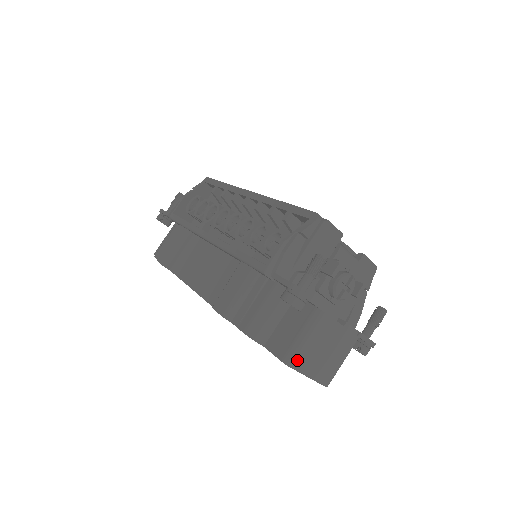
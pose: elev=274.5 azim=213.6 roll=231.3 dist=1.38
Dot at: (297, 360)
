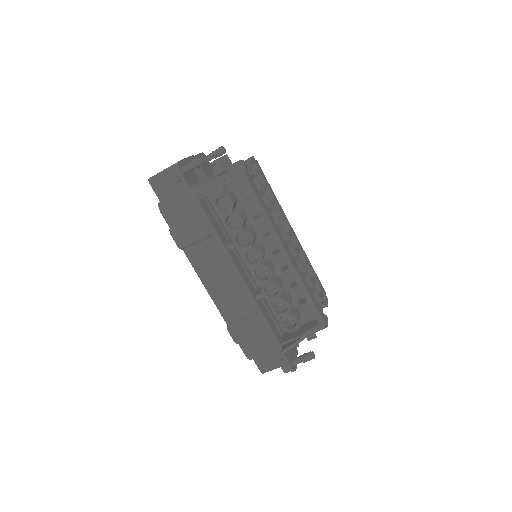
Dot at: (268, 371)
